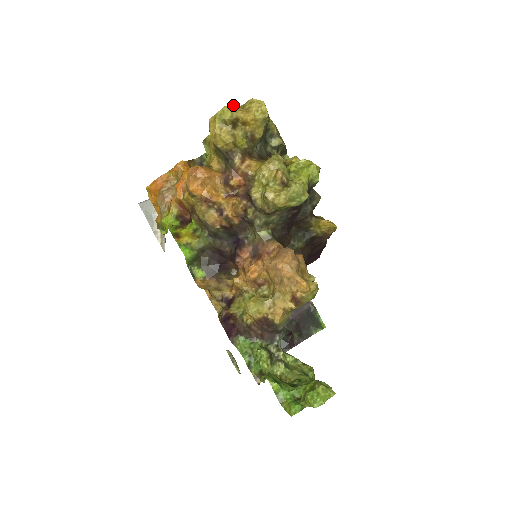
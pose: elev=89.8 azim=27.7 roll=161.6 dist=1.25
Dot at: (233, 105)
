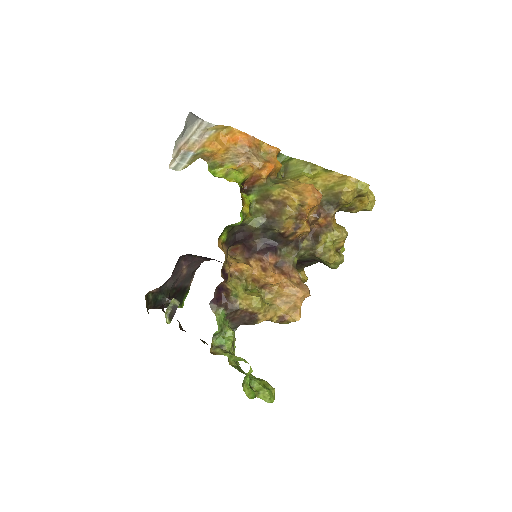
Dot at: occluded
